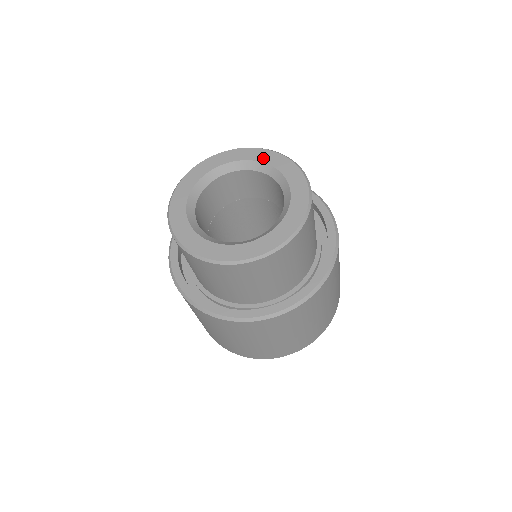
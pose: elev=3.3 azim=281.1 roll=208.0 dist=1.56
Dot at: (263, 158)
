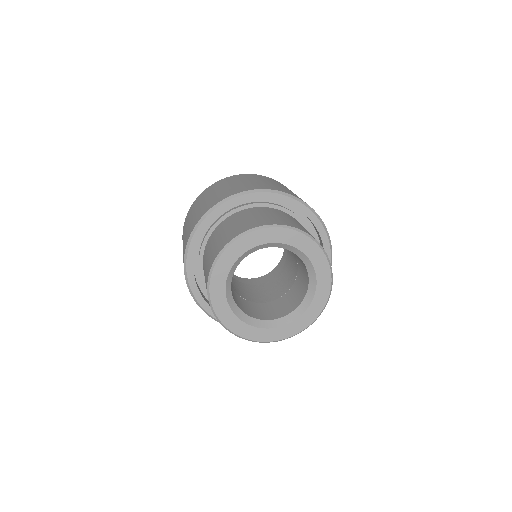
Dot at: (294, 242)
